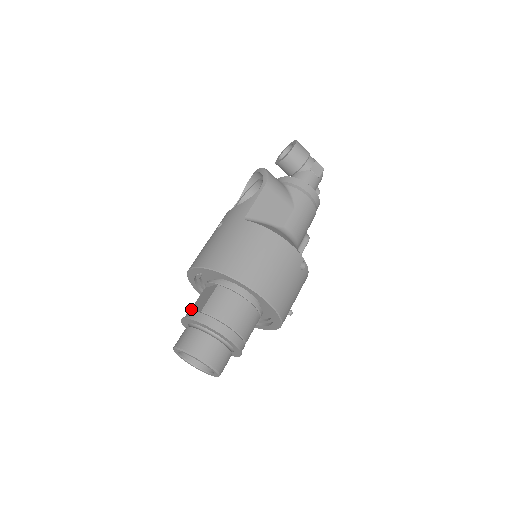
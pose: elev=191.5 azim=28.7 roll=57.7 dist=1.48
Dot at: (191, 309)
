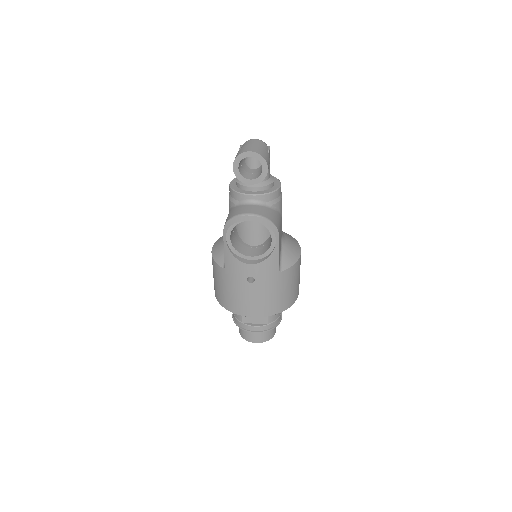
Dot at: (243, 320)
